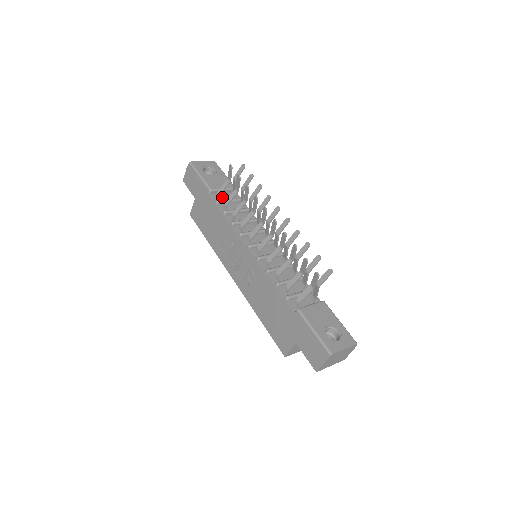
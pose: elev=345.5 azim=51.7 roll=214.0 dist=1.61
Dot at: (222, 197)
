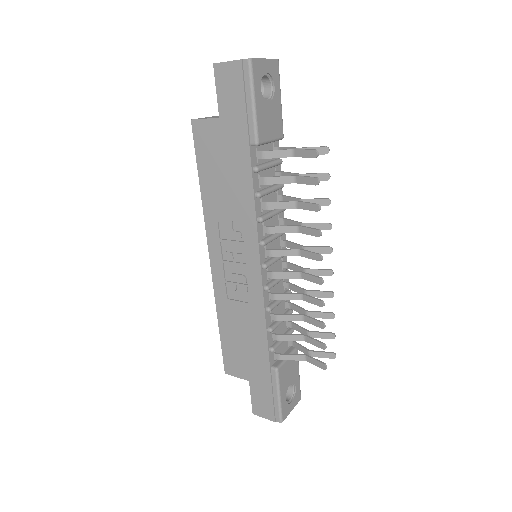
Dot at: occluded
